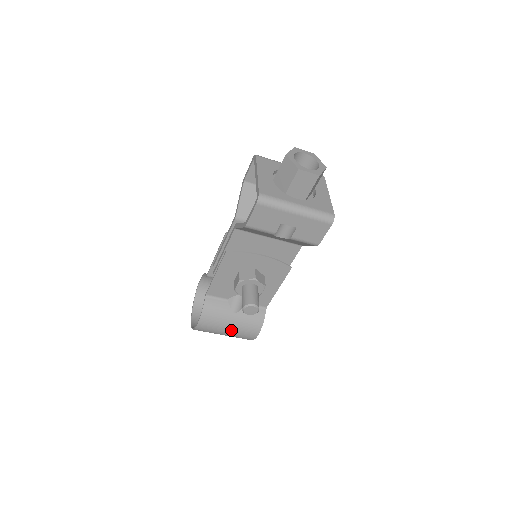
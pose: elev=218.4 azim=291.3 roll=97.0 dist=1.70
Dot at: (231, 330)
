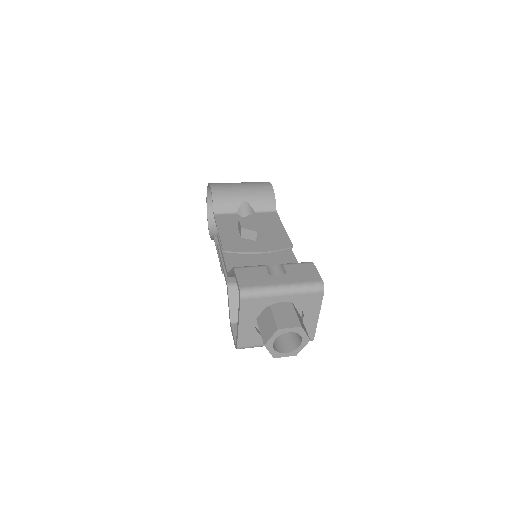
Dot at: occluded
